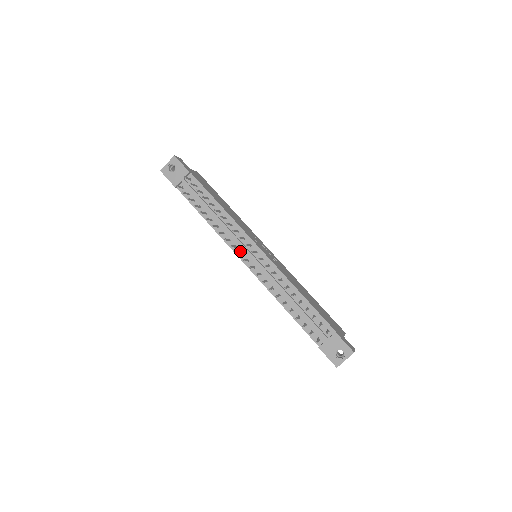
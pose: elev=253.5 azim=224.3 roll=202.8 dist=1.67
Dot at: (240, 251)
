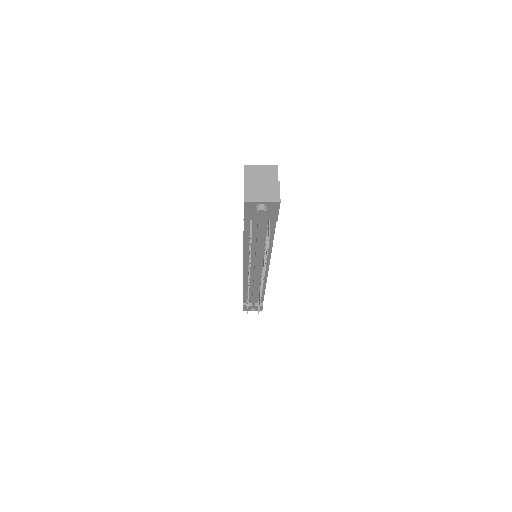
Dot at: occluded
